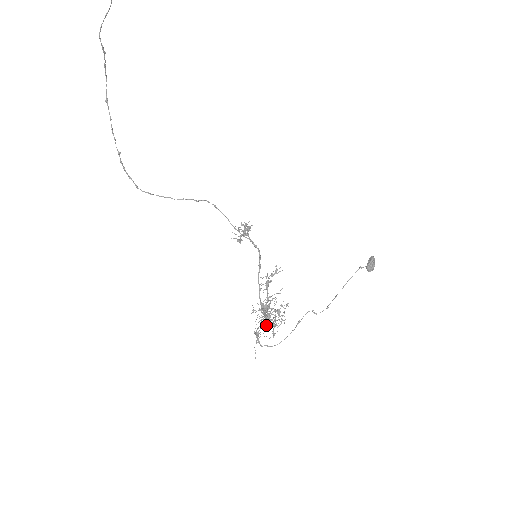
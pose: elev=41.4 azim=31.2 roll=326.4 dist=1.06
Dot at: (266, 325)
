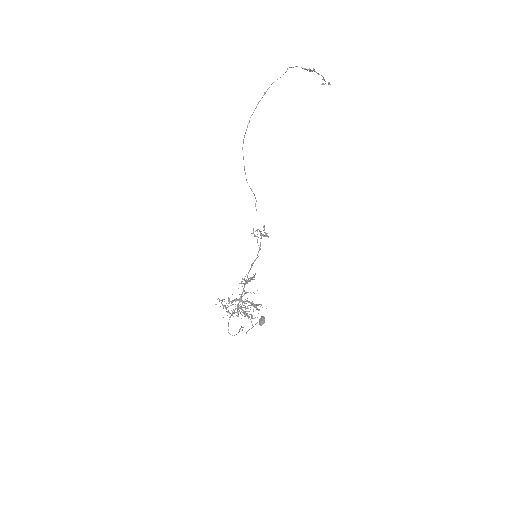
Dot at: occluded
